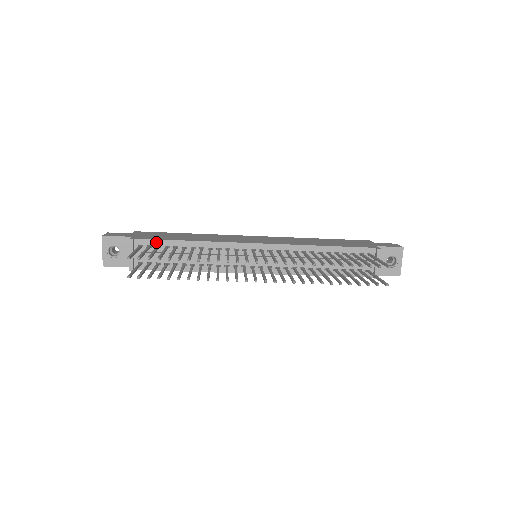
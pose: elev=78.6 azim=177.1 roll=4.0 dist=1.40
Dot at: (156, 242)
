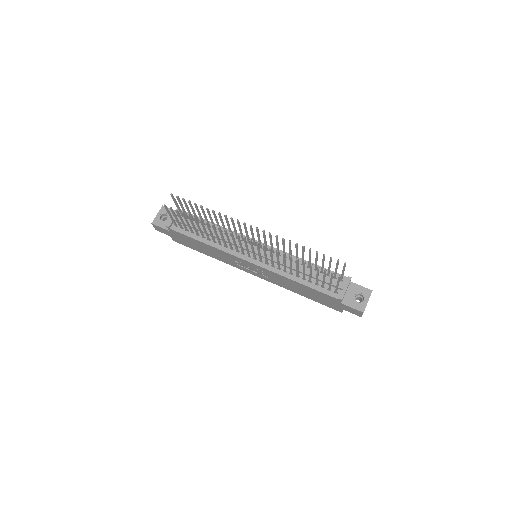
Dot at: occluded
